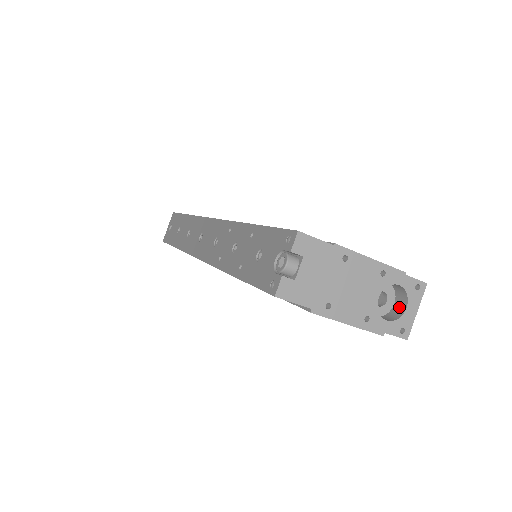
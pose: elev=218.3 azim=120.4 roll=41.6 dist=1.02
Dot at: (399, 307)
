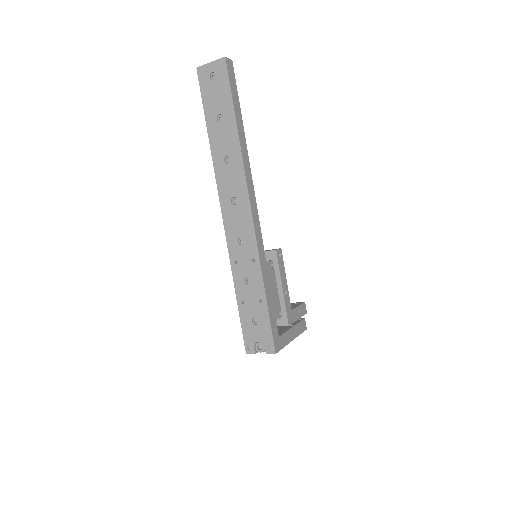
Dot at: occluded
